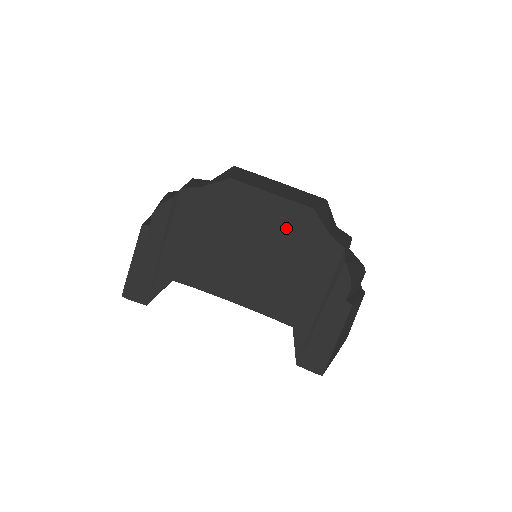
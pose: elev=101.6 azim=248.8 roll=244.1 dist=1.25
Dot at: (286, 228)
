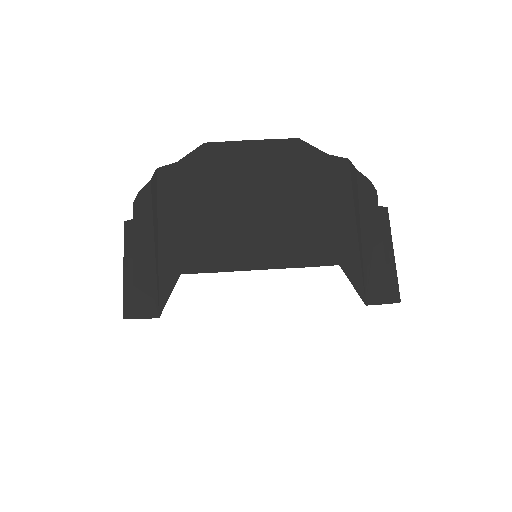
Dot at: (281, 167)
